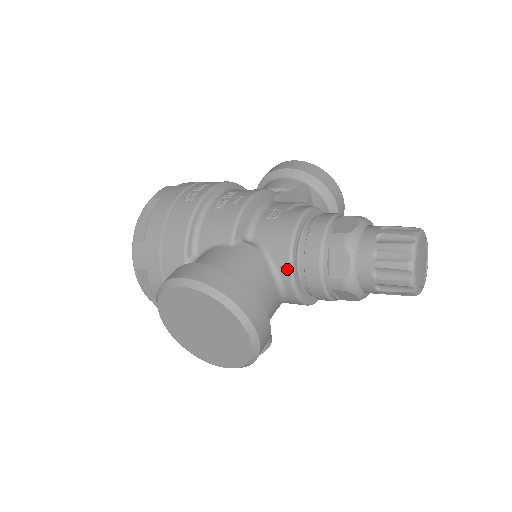
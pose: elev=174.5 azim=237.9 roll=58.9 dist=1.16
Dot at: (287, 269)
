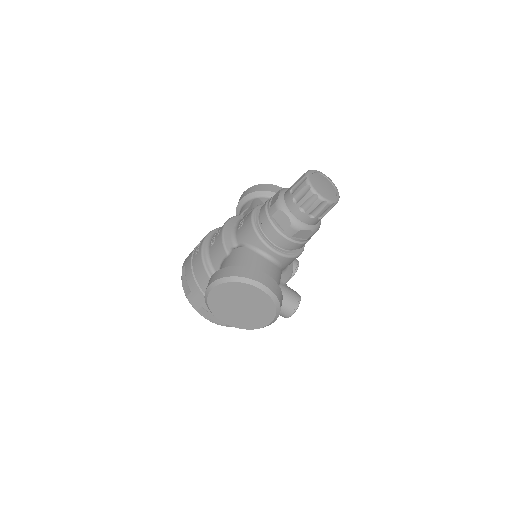
Dot at: (262, 244)
